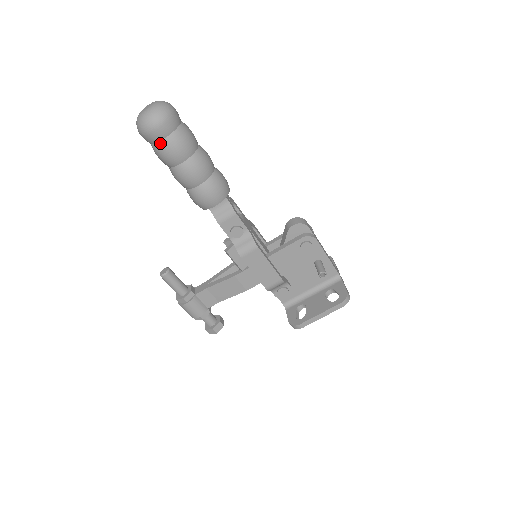
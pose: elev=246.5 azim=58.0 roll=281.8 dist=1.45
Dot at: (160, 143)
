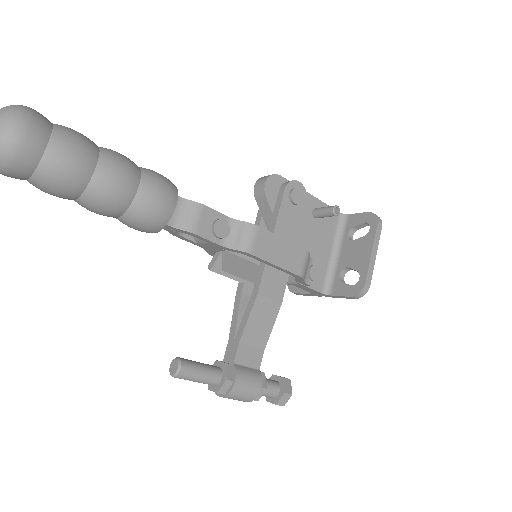
Dot at: (45, 157)
